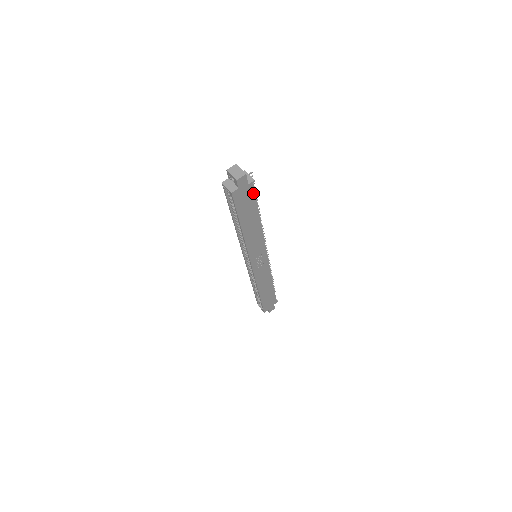
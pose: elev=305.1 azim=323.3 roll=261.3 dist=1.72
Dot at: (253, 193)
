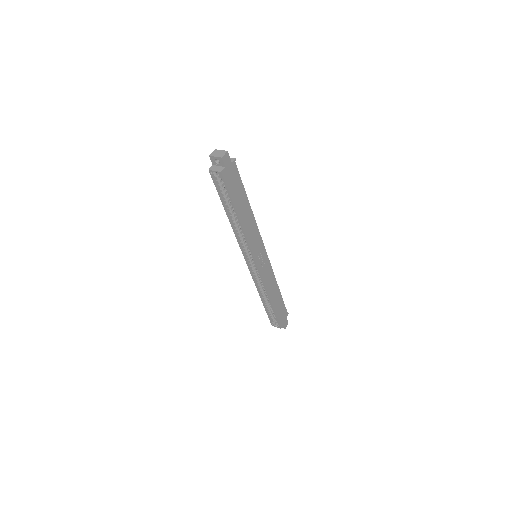
Dot at: (238, 174)
